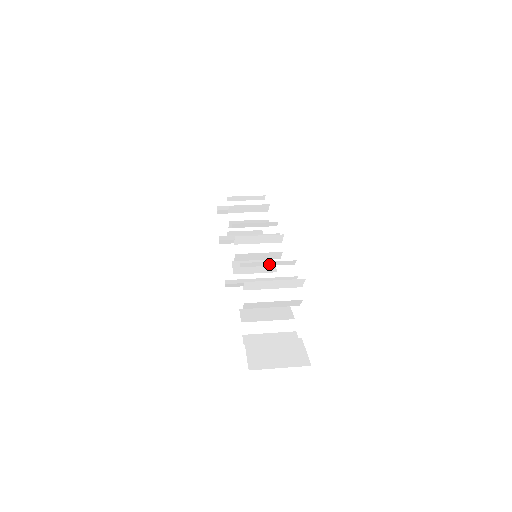
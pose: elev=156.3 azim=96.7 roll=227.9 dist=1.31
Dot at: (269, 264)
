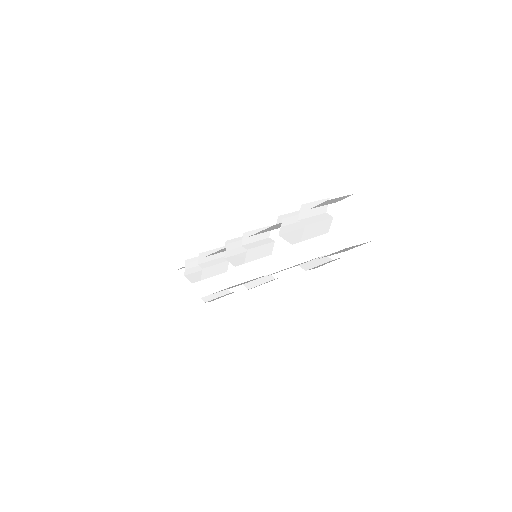
Dot at: occluded
